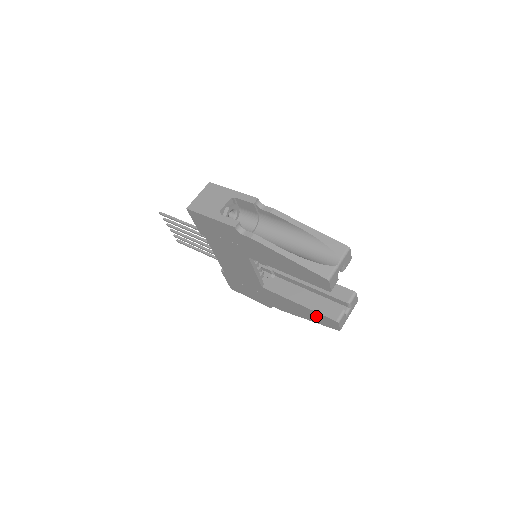
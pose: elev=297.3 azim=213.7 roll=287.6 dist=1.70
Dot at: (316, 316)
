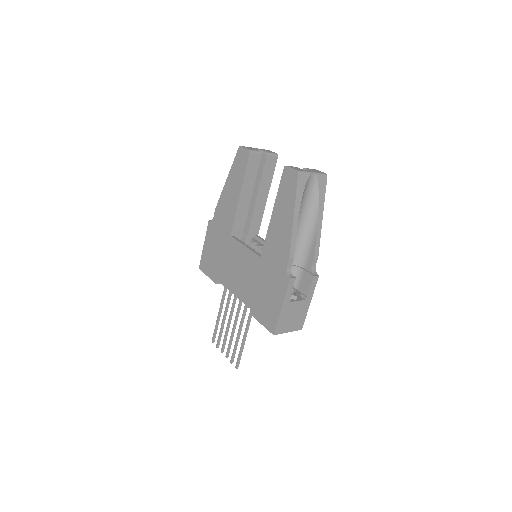
Dot at: (284, 196)
